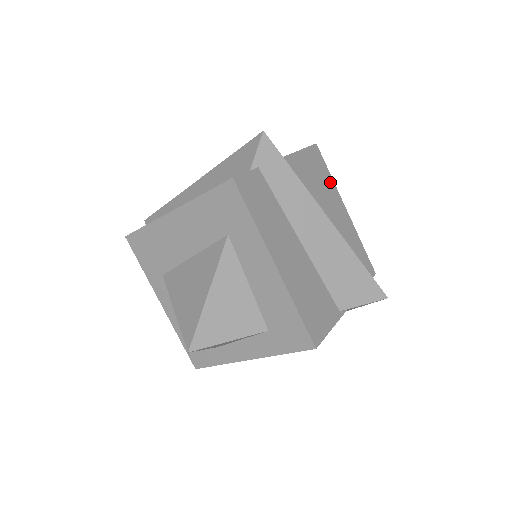
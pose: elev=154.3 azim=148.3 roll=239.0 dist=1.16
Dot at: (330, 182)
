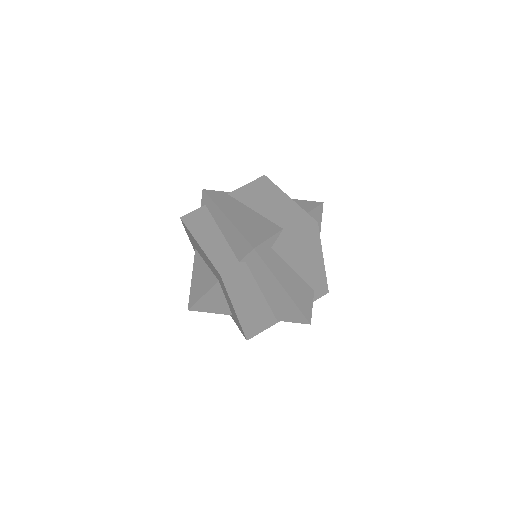
Dot at: (317, 246)
